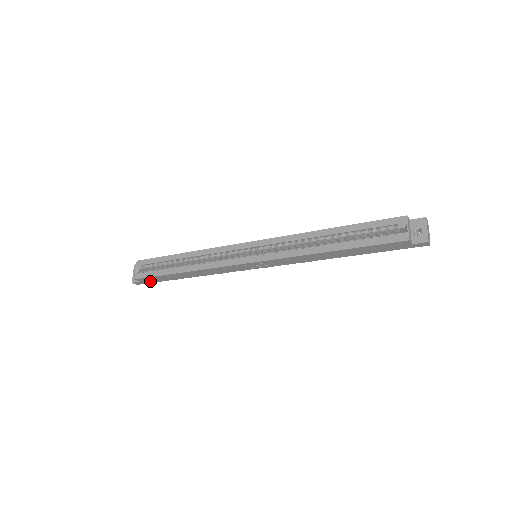
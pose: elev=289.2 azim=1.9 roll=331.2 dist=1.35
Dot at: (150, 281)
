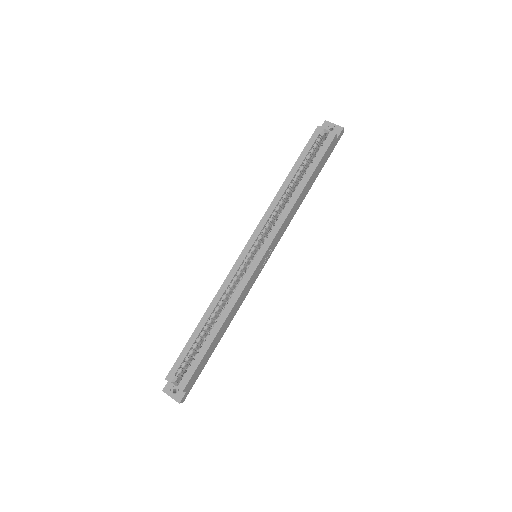
Dot at: (194, 381)
